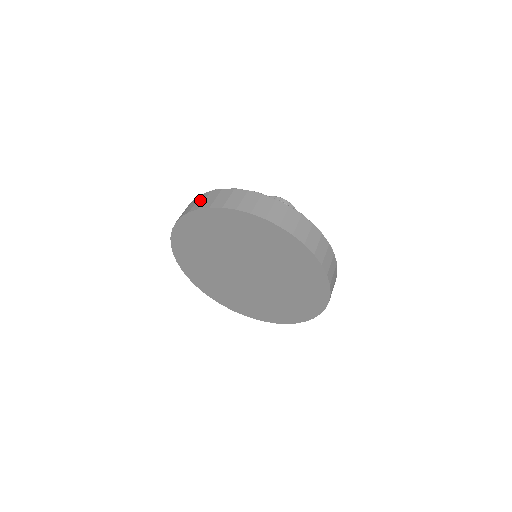
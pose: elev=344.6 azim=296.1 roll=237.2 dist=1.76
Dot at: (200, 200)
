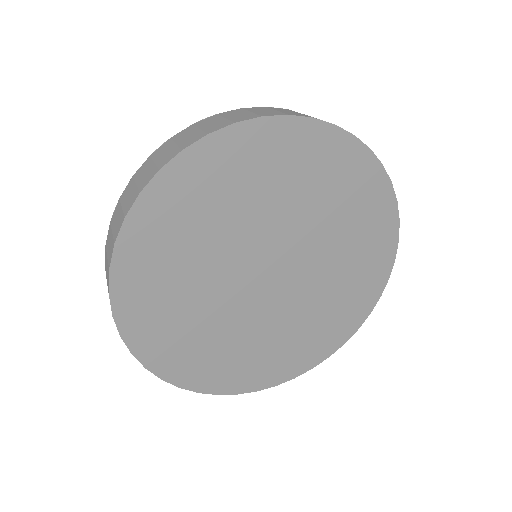
Dot at: (185, 135)
